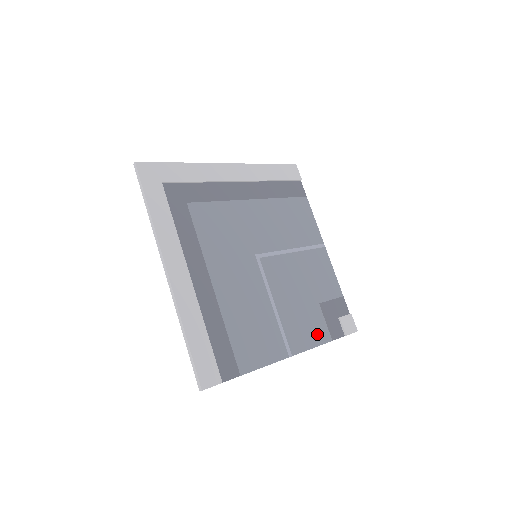
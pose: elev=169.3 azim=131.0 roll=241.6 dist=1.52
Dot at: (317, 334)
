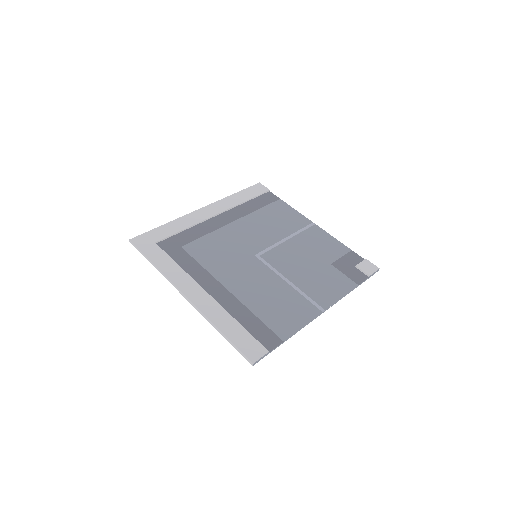
Dot at: (341, 286)
